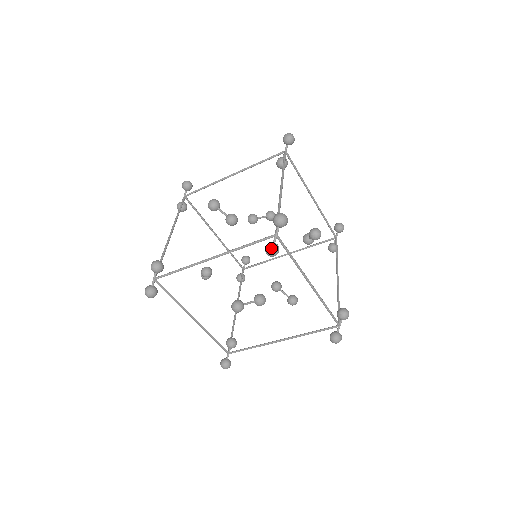
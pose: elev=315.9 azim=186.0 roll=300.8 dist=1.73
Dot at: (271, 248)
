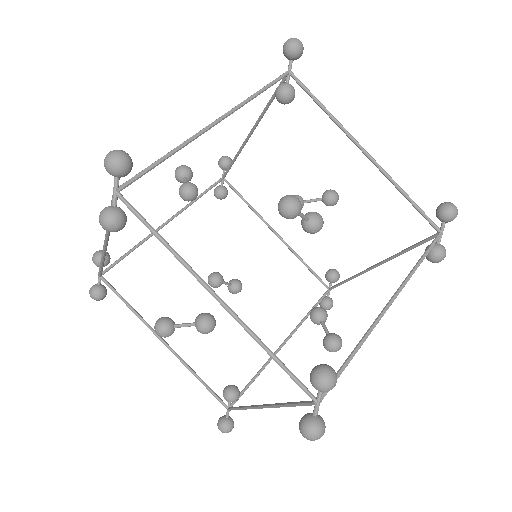
Dot at: (100, 215)
